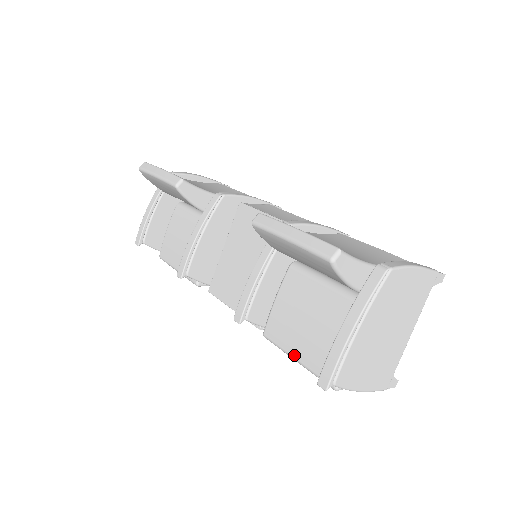
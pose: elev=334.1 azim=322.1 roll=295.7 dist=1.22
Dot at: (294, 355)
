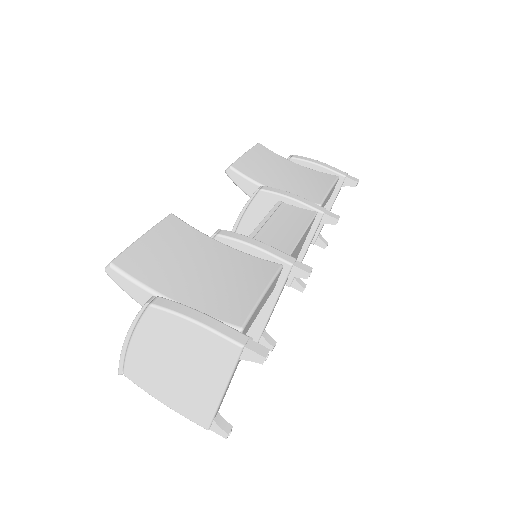
Dot at: occluded
